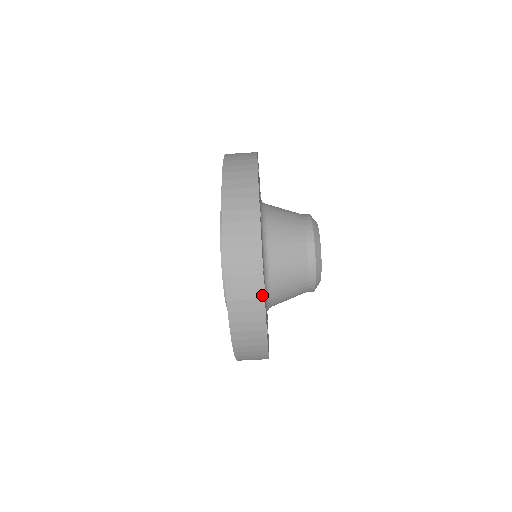
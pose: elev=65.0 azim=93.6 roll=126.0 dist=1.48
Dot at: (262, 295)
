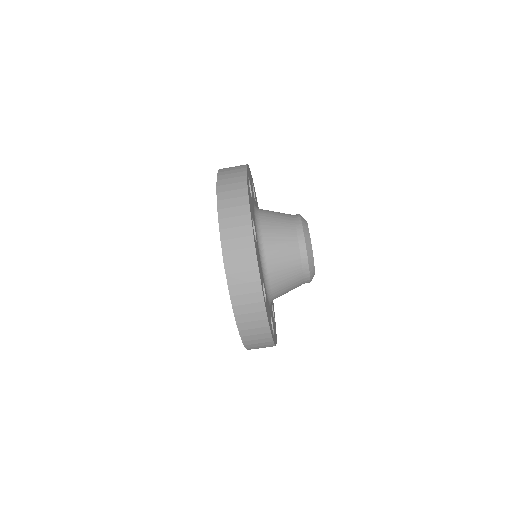
Dot at: (263, 308)
